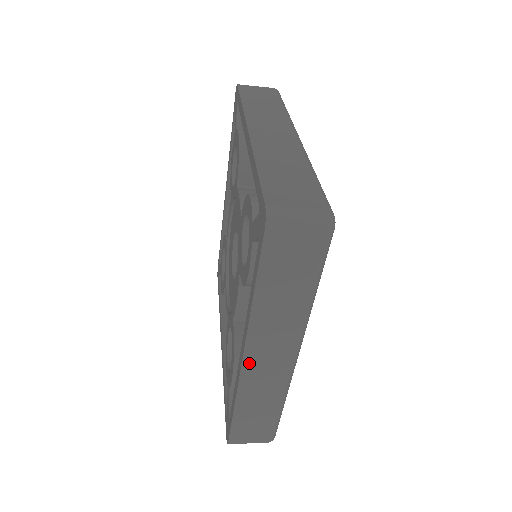
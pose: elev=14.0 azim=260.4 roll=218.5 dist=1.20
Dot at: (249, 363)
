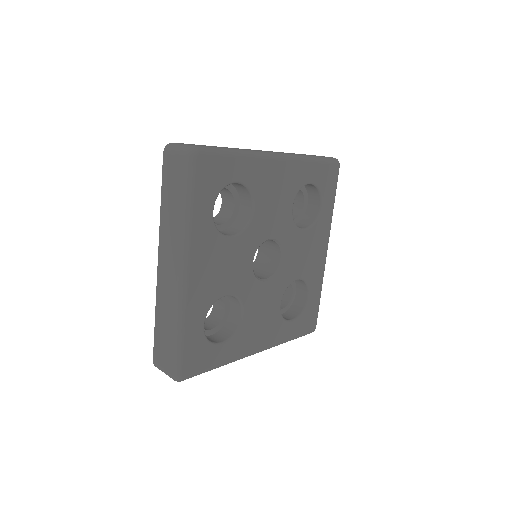
Dot at: (161, 269)
